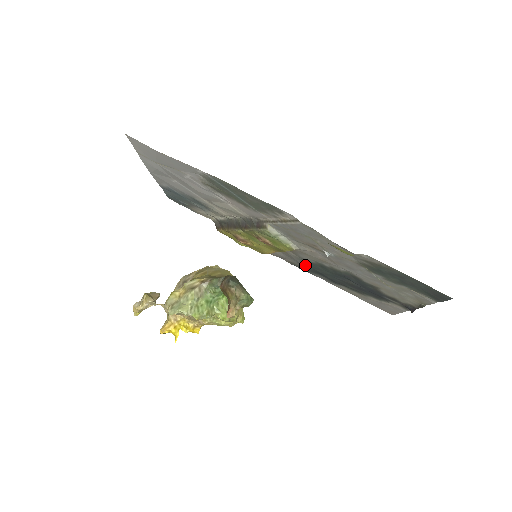
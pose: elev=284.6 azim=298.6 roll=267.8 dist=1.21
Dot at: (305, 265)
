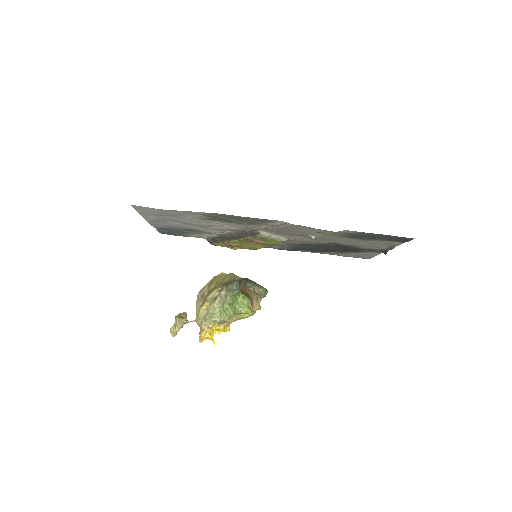
Dot at: (292, 247)
